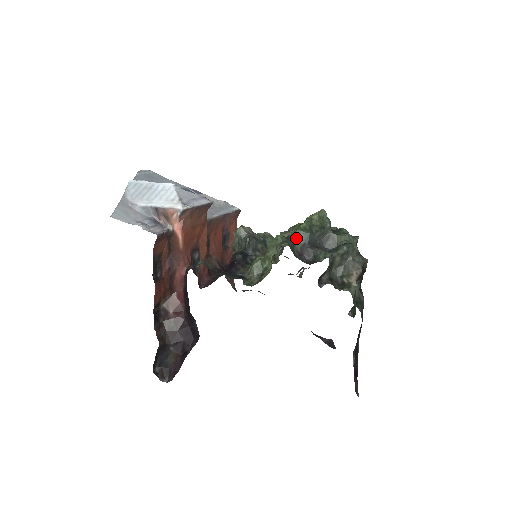
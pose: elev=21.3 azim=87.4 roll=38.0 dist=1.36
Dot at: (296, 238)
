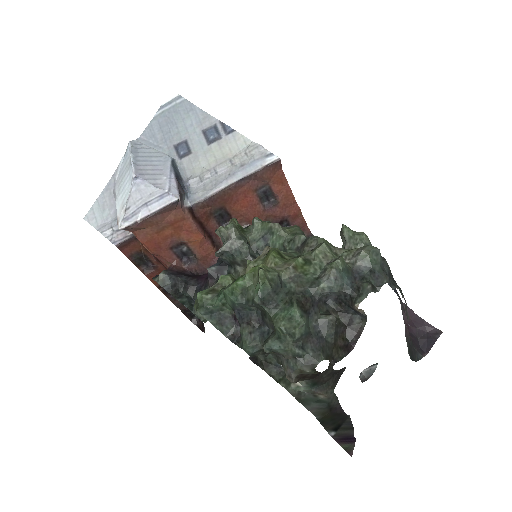
Dot at: (223, 300)
